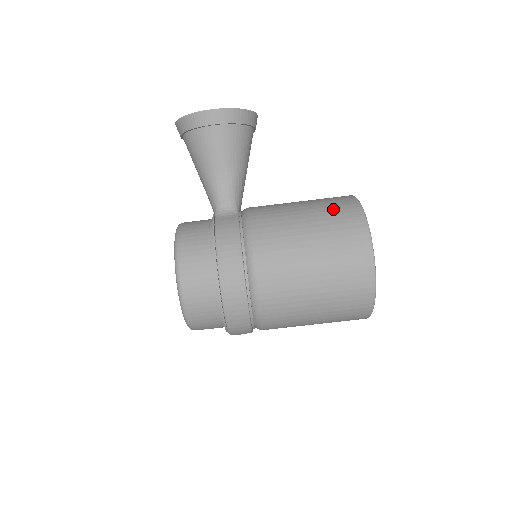
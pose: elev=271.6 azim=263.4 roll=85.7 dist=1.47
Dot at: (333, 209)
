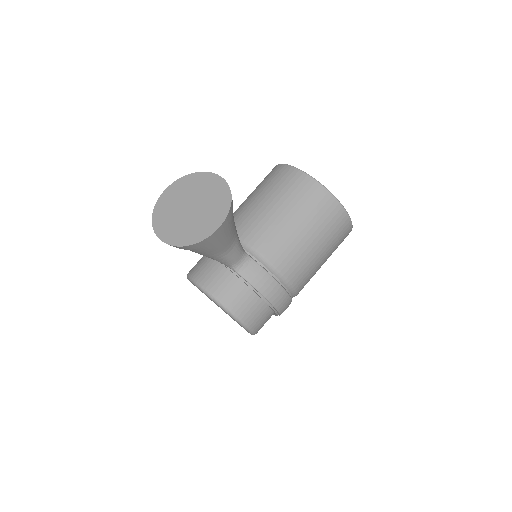
Dot at: (313, 207)
